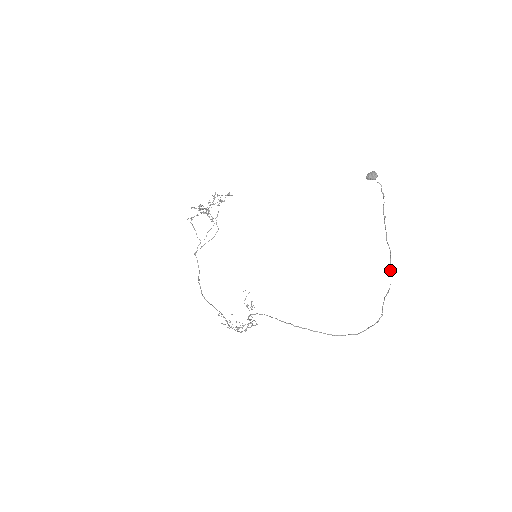
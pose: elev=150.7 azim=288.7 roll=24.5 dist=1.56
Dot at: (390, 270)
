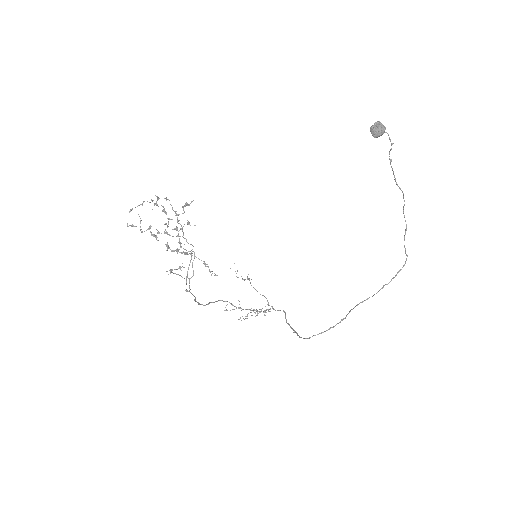
Dot at: occluded
